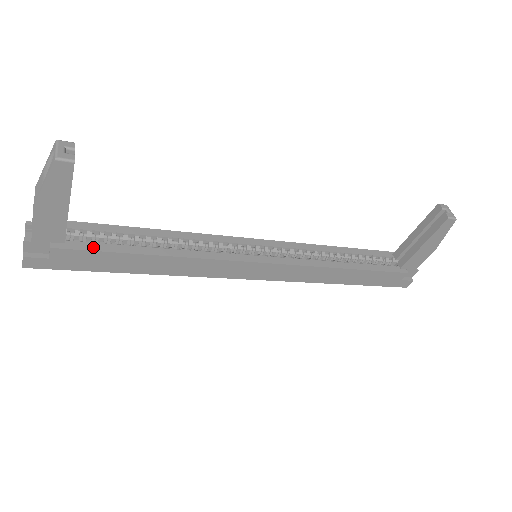
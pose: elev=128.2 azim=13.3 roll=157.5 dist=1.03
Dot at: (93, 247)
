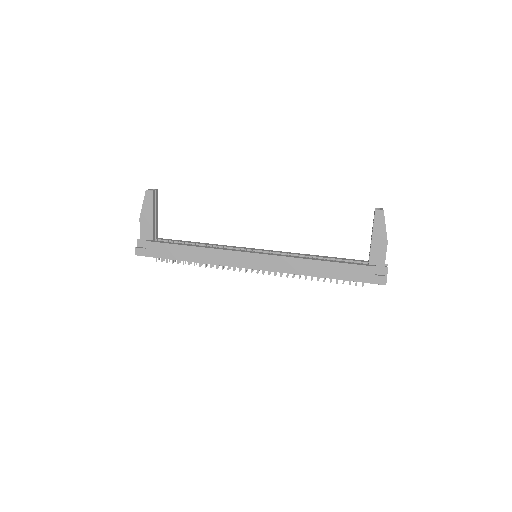
Dot at: (164, 242)
